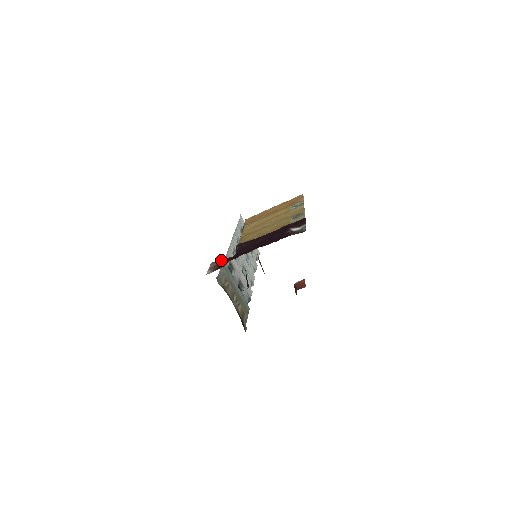
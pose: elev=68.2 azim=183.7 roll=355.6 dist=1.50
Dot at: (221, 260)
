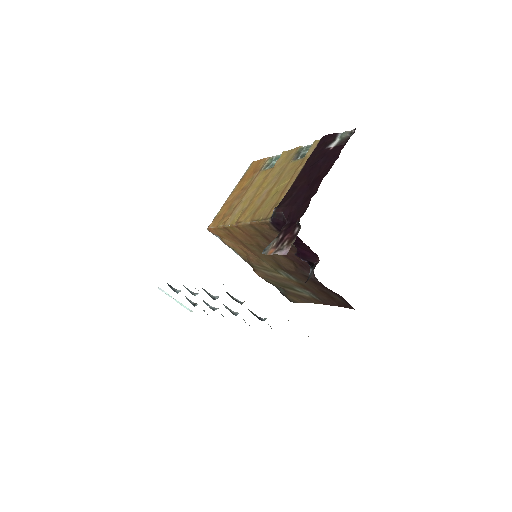
Dot at: occluded
